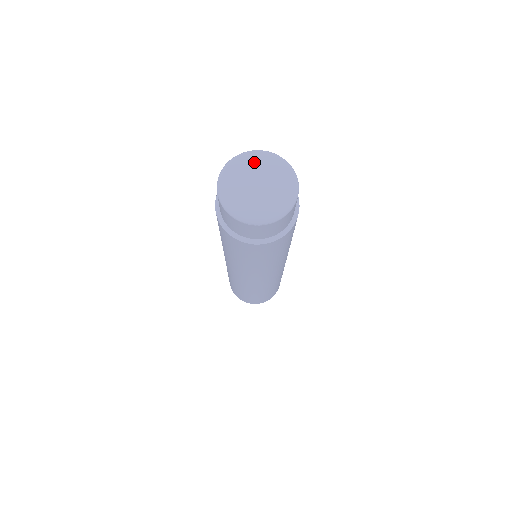
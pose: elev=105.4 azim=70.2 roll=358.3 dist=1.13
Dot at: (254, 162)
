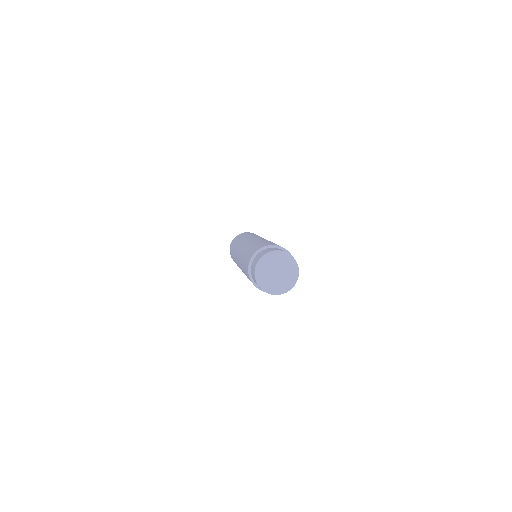
Dot at: (288, 263)
